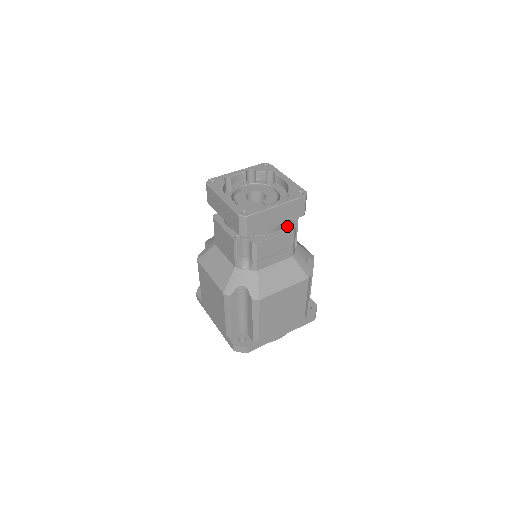
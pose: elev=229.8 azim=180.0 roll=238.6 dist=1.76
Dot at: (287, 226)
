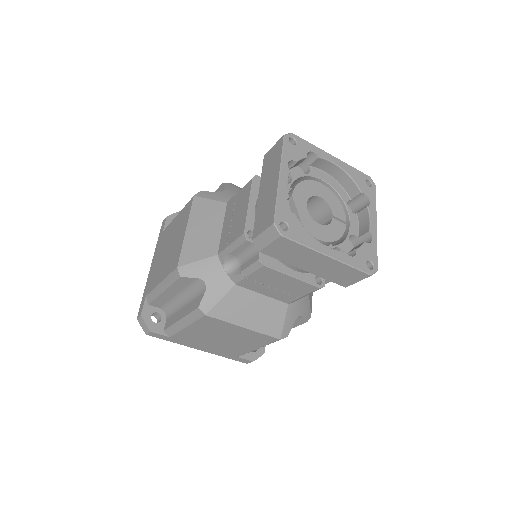
Dot at: occluded
